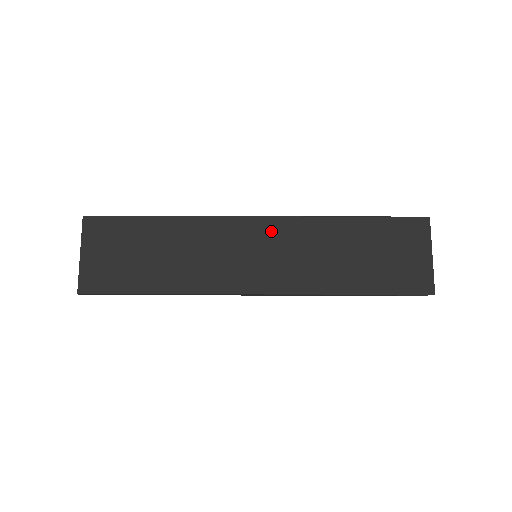
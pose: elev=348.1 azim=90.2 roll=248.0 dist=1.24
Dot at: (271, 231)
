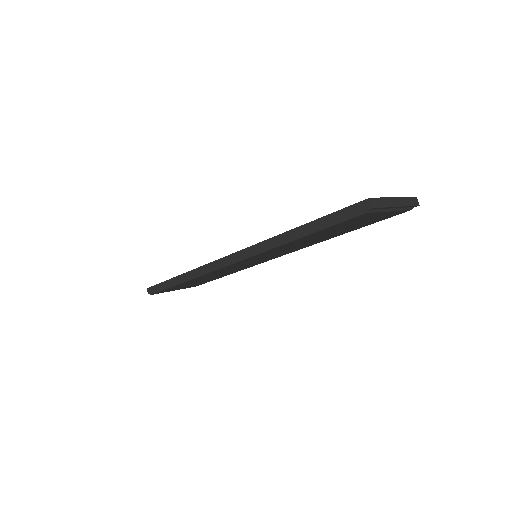
Dot at: occluded
